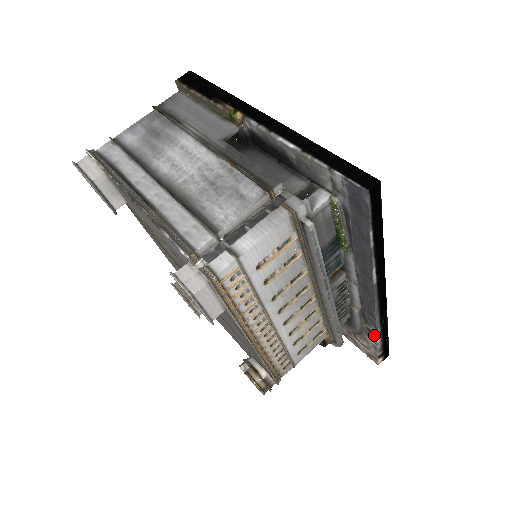
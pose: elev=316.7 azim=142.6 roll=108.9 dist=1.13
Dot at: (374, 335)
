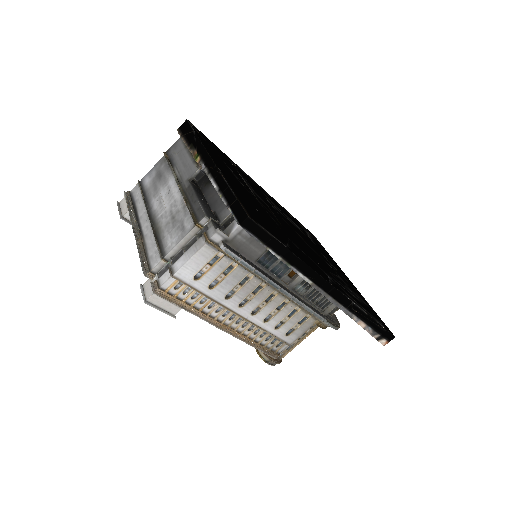
Dot at: (356, 321)
